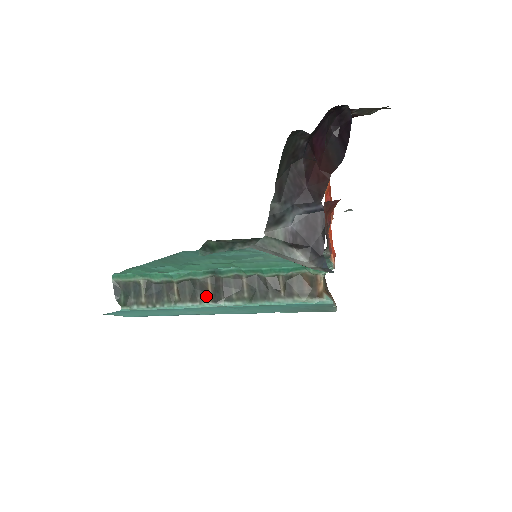
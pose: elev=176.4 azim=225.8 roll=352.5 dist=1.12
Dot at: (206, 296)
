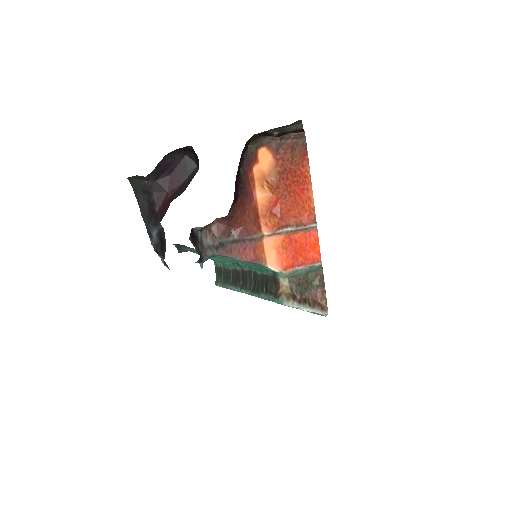
Dot at: (240, 283)
